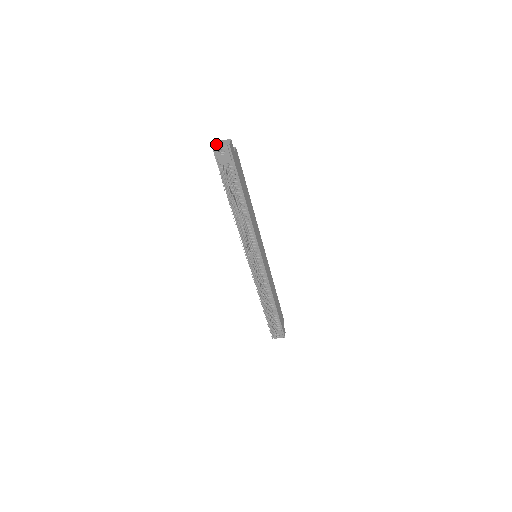
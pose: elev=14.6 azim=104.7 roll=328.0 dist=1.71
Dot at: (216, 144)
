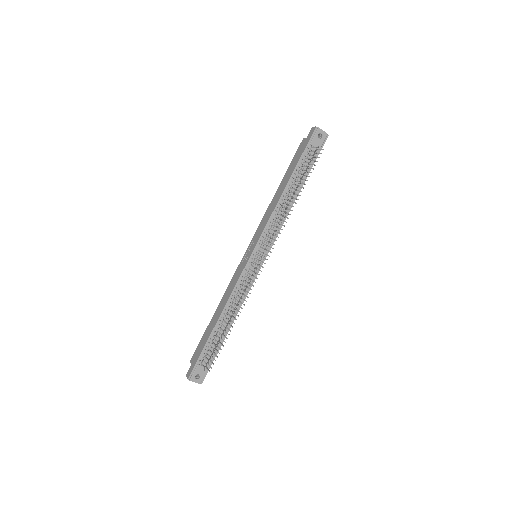
Dot at: (318, 128)
